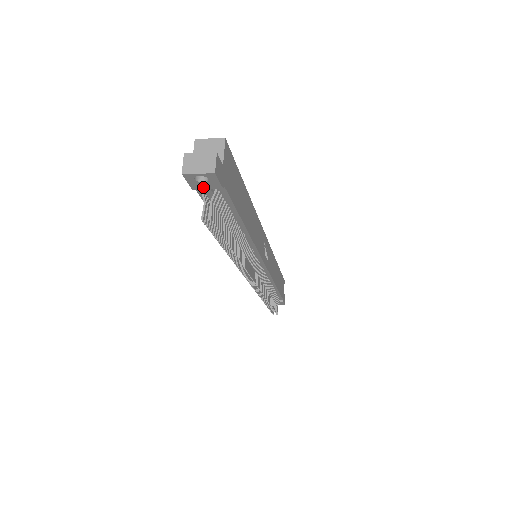
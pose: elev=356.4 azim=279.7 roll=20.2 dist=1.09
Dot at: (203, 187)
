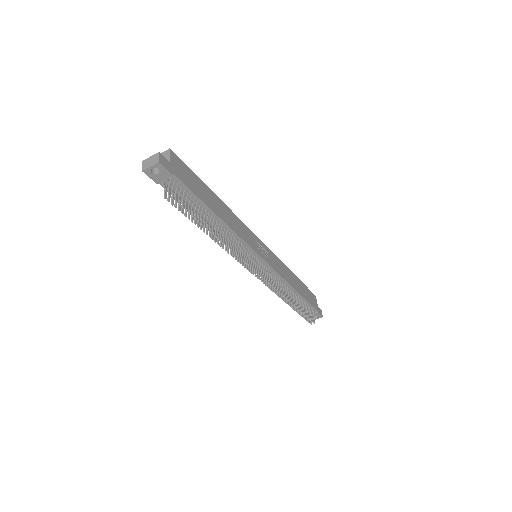
Dot at: (161, 179)
